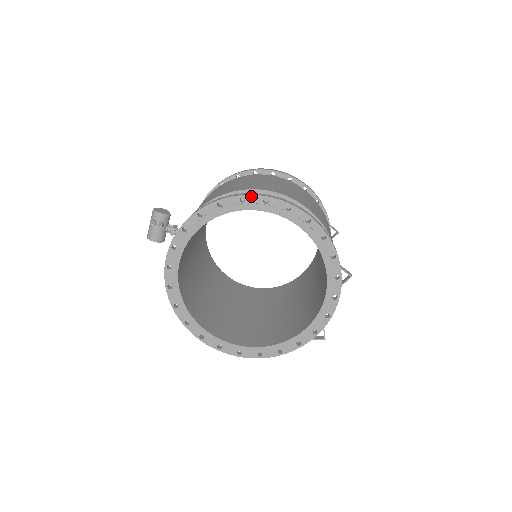
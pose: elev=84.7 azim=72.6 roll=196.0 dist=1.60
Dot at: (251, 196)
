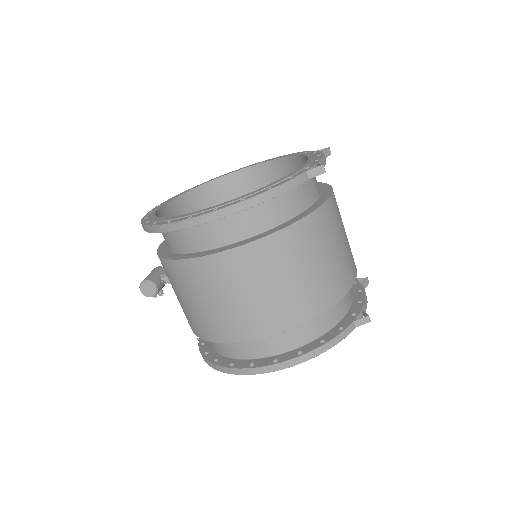
Dot at: (239, 374)
